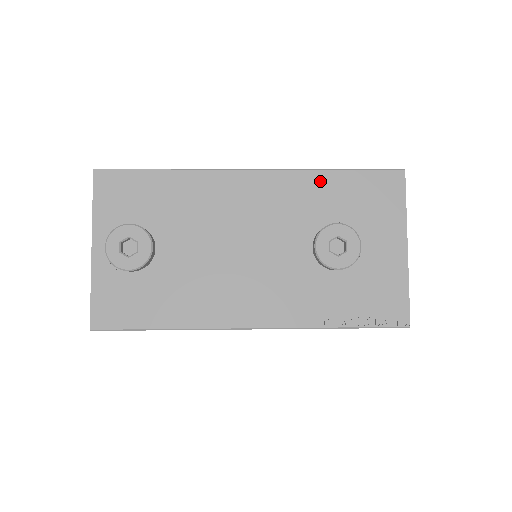
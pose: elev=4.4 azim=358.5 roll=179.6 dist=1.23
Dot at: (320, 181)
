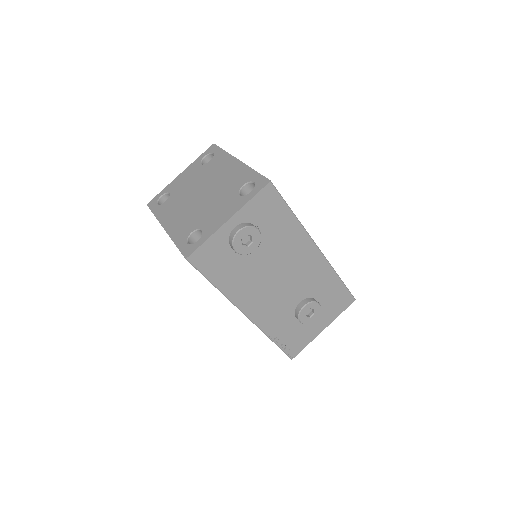
Dot at: (331, 278)
